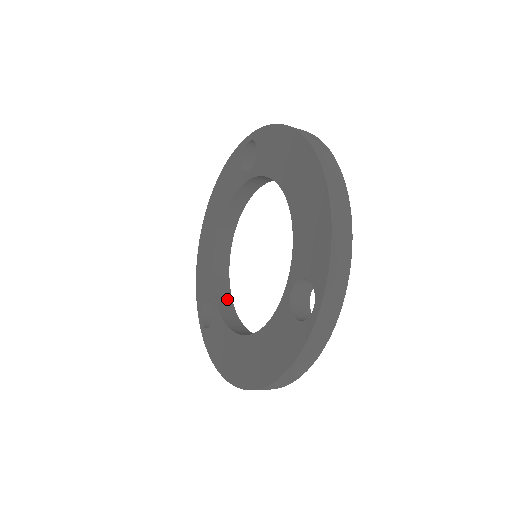
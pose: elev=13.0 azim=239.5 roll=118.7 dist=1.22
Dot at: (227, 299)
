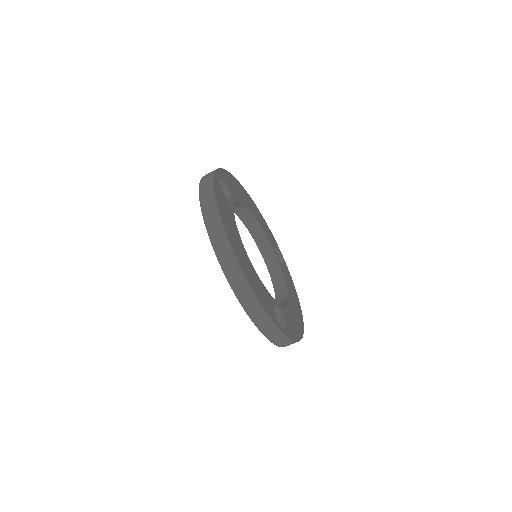
Dot at: occluded
